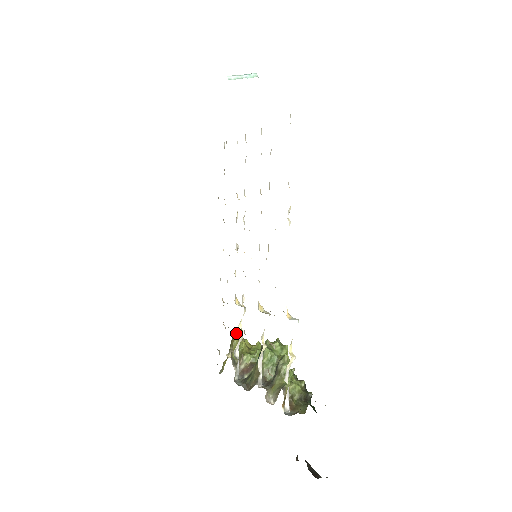
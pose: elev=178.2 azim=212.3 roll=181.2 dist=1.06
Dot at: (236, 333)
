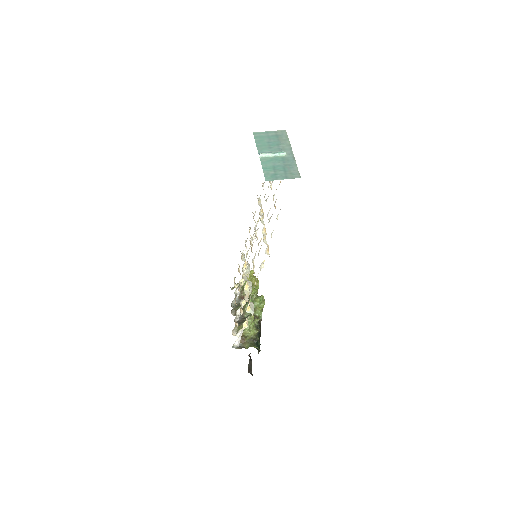
Dot at: occluded
